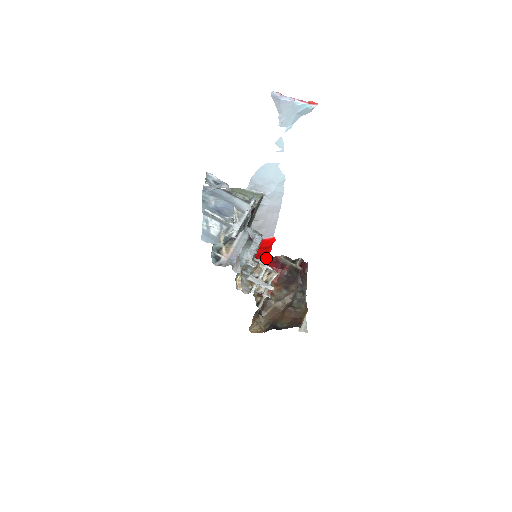
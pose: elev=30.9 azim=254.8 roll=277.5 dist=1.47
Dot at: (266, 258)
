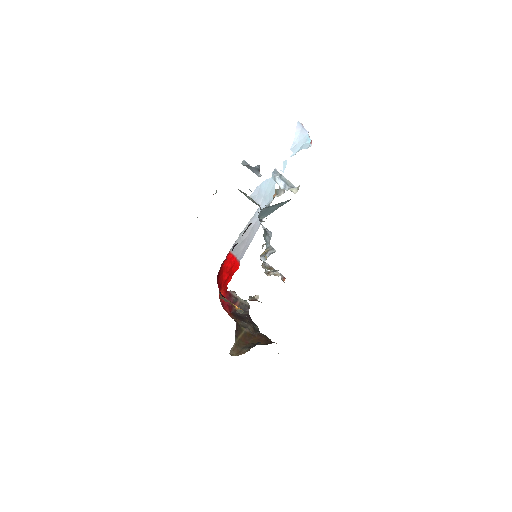
Dot at: (223, 290)
